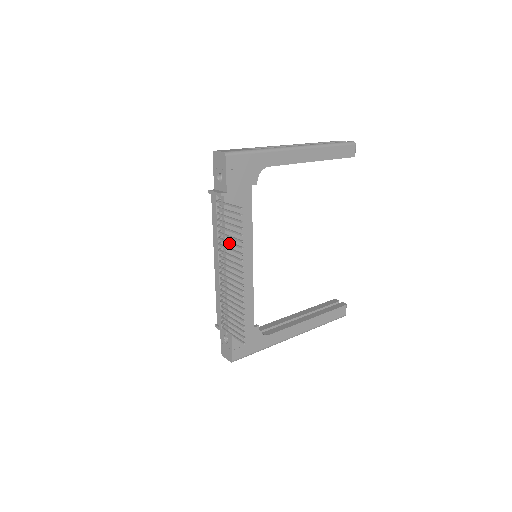
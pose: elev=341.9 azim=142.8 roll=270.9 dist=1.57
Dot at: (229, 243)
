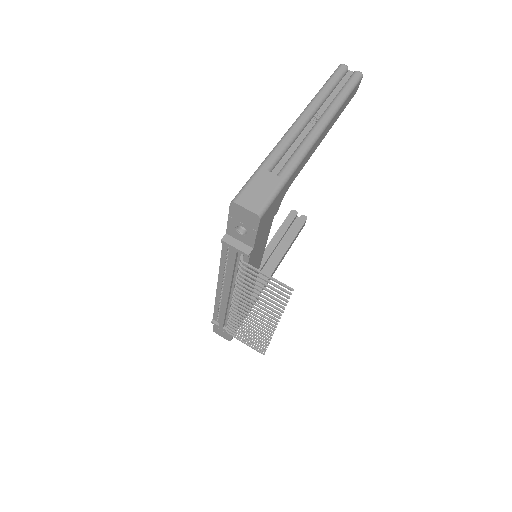
Dot at: (259, 299)
